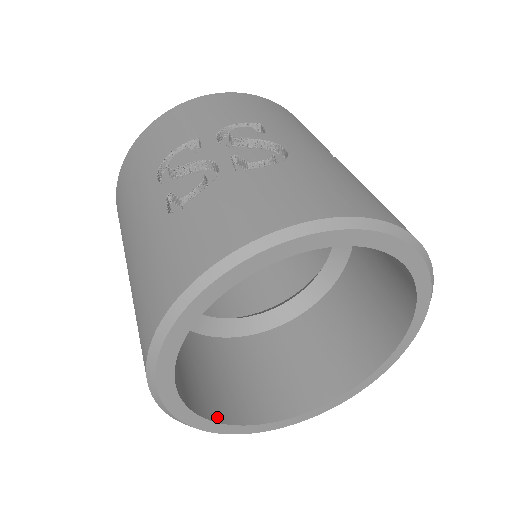
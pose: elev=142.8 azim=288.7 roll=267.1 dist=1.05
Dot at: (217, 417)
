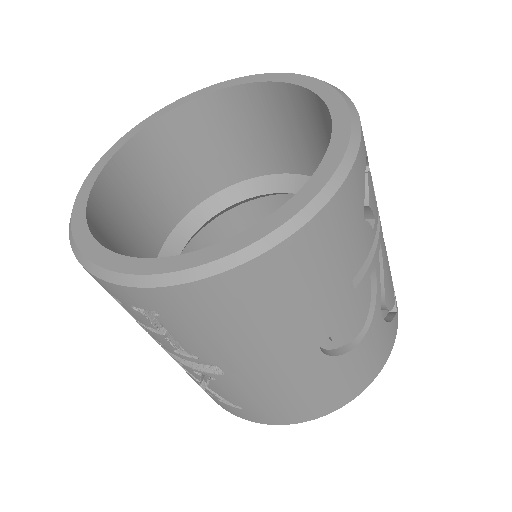
Dot at: (95, 237)
